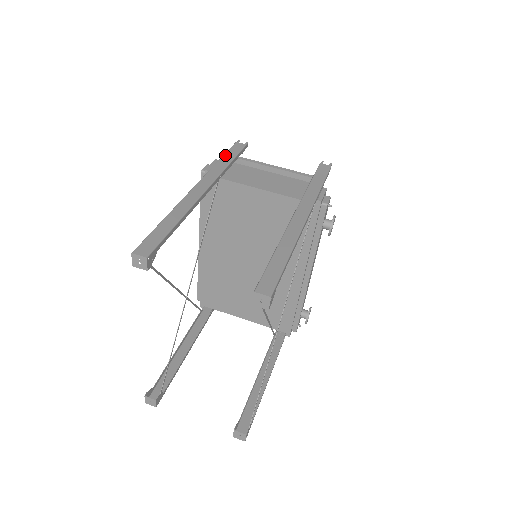
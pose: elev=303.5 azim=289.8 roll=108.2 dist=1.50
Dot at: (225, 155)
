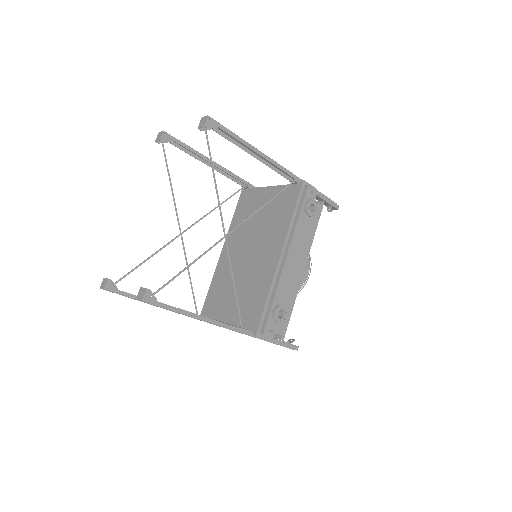
Dot at: occluded
